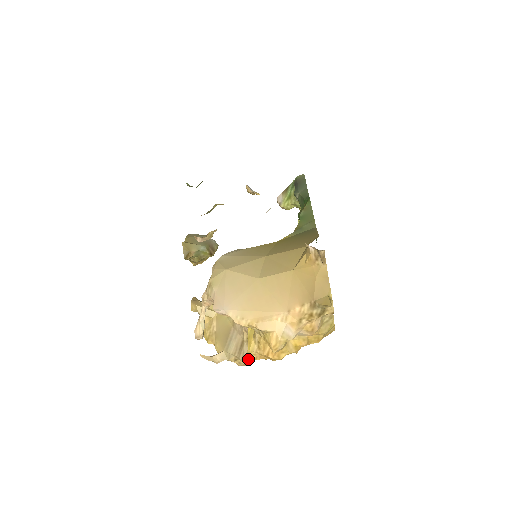
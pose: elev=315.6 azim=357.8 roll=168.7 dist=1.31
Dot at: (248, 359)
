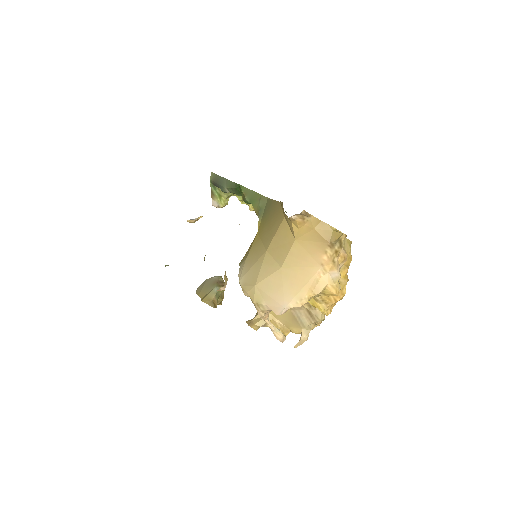
Dot at: (322, 316)
